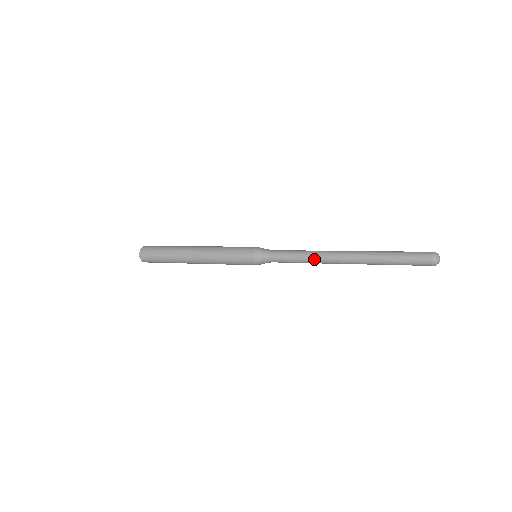
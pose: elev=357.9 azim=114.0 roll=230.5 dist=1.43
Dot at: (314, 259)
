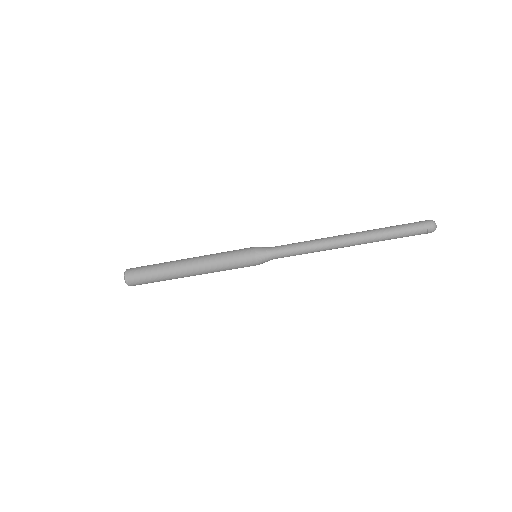
Dot at: (317, 239)
